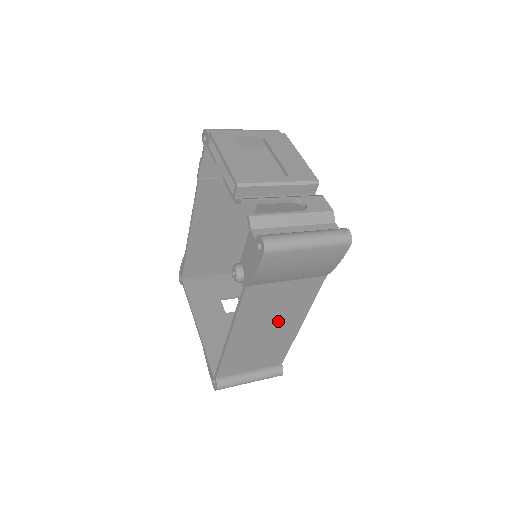
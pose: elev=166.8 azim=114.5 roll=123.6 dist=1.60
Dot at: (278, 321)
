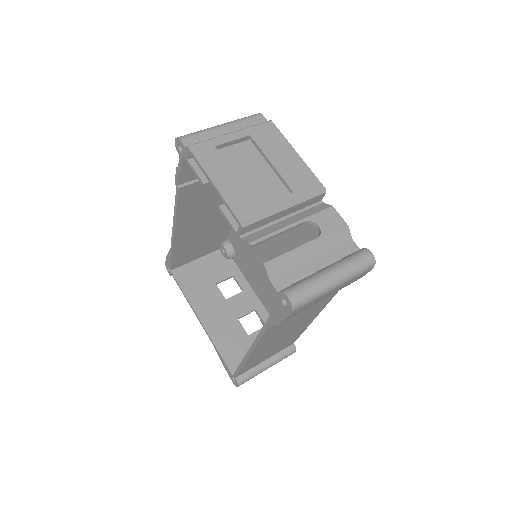
Dot at: (294, 327)
